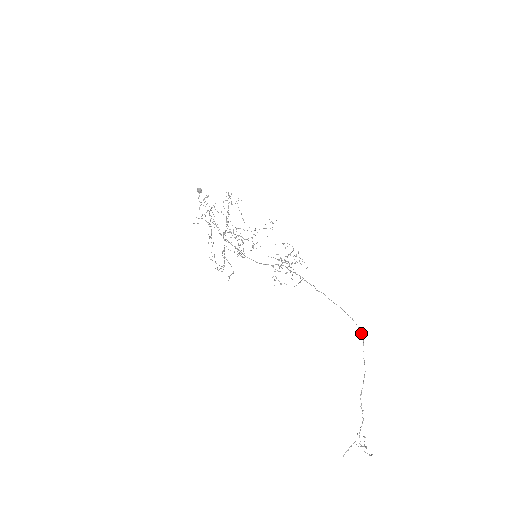
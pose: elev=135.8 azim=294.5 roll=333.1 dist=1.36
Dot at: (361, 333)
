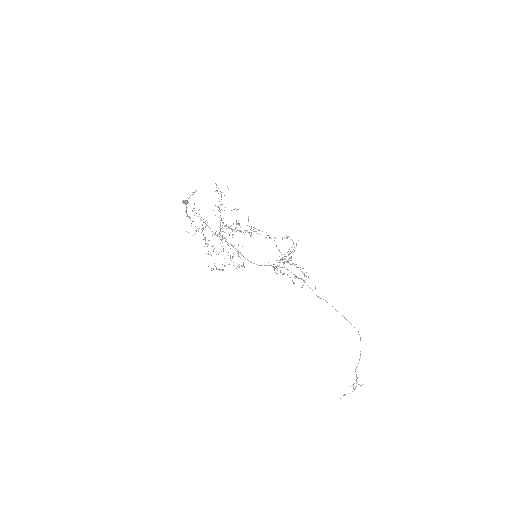
Dot at: (359, 334)
